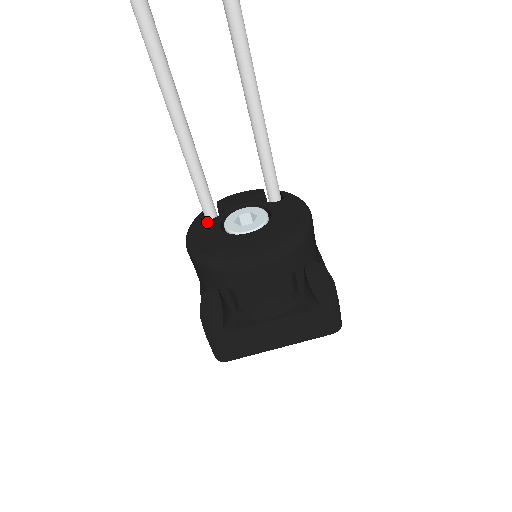
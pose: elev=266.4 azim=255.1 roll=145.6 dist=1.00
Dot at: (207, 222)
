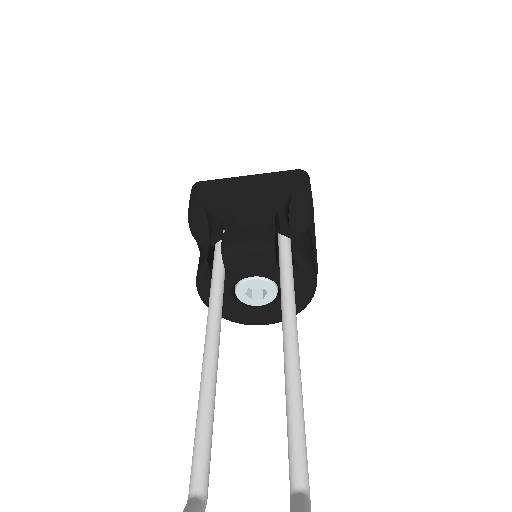
Dot at: occluded
